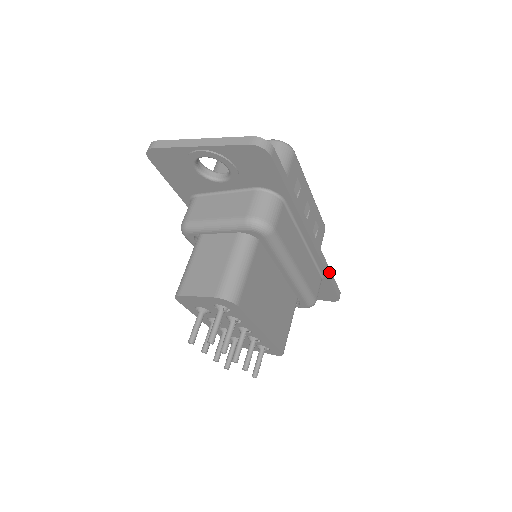
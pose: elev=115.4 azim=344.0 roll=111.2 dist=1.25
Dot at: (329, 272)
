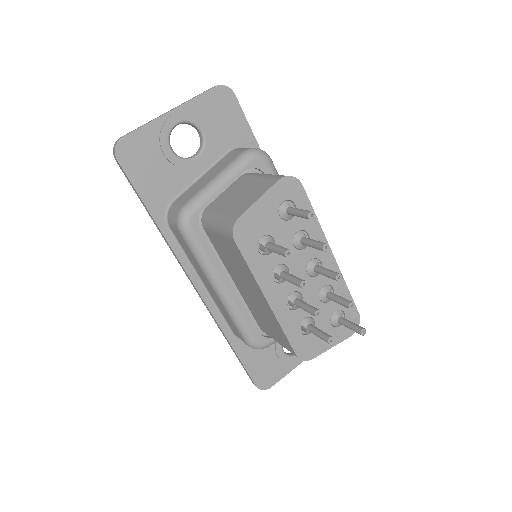
Dot at: occluded
